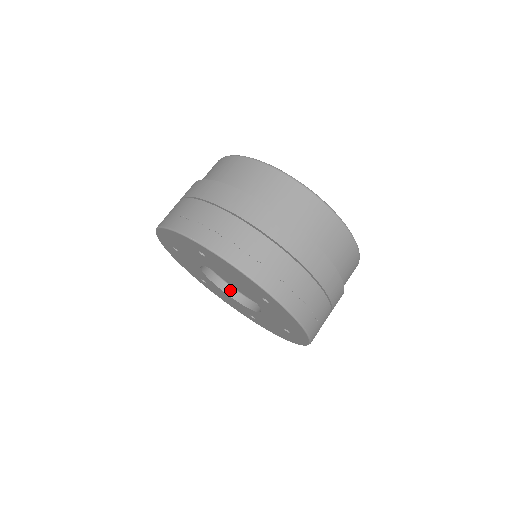
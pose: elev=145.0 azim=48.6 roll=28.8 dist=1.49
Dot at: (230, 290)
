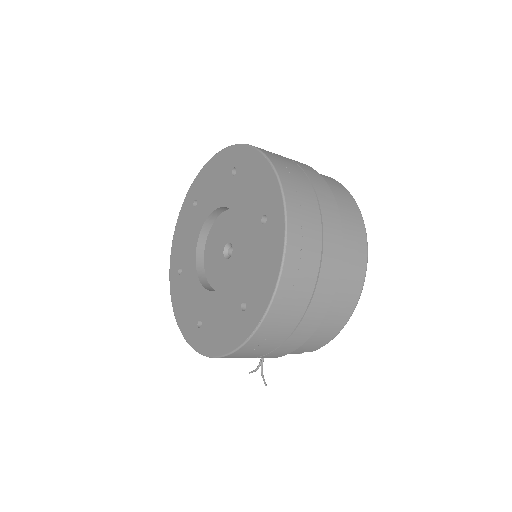
Dot at: (204, 278)
